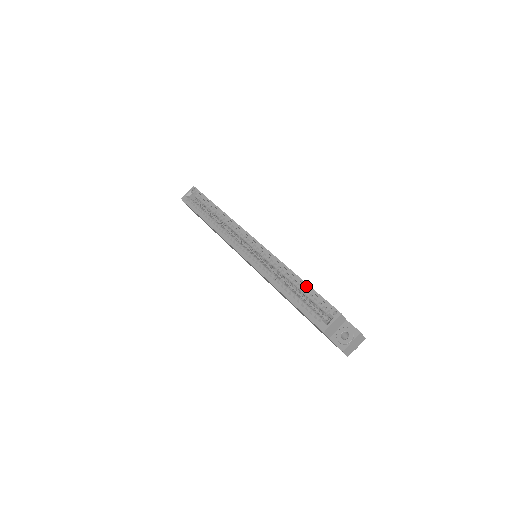
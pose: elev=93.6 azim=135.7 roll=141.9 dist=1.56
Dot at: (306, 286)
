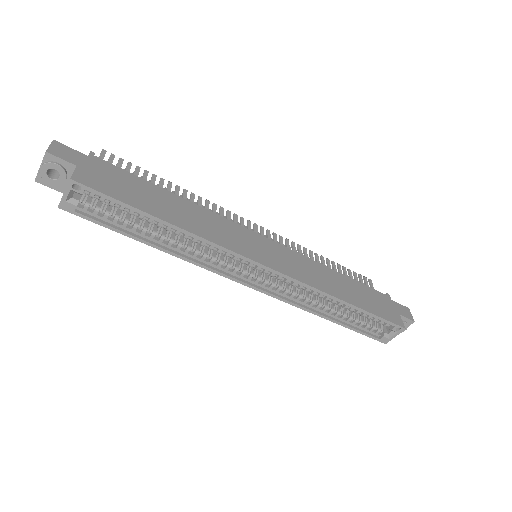
Dot at: occluded
